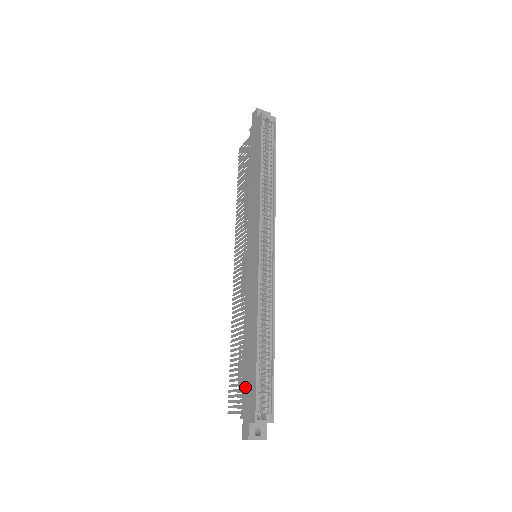
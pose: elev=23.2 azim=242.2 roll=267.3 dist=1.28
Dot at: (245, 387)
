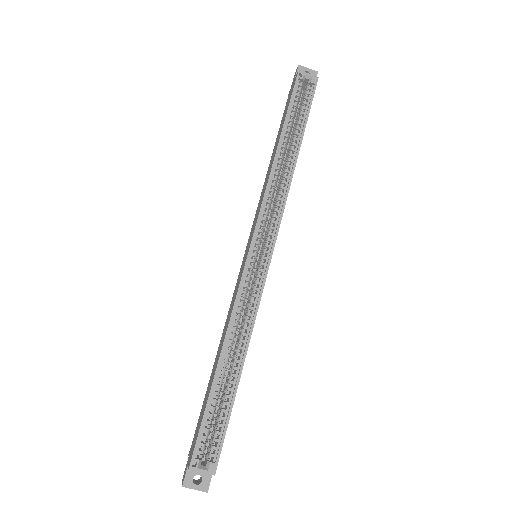
Dot at: (199, 418)
